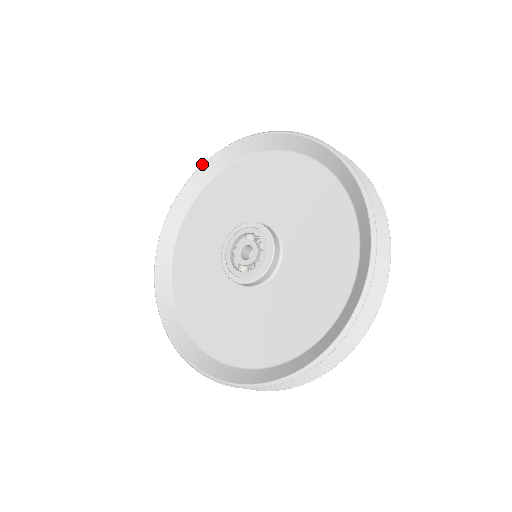
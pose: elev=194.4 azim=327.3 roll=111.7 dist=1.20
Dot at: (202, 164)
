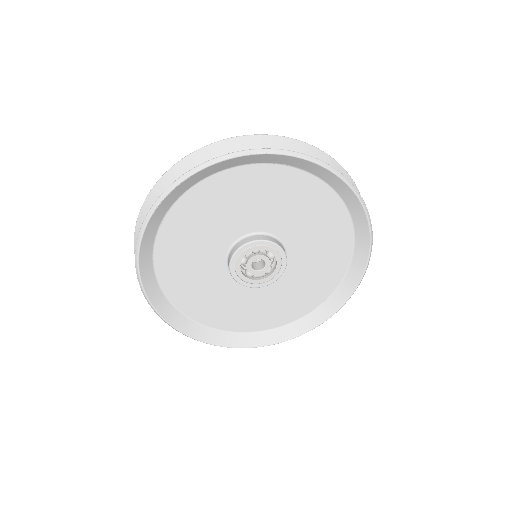
Dot at: (187, 177)
